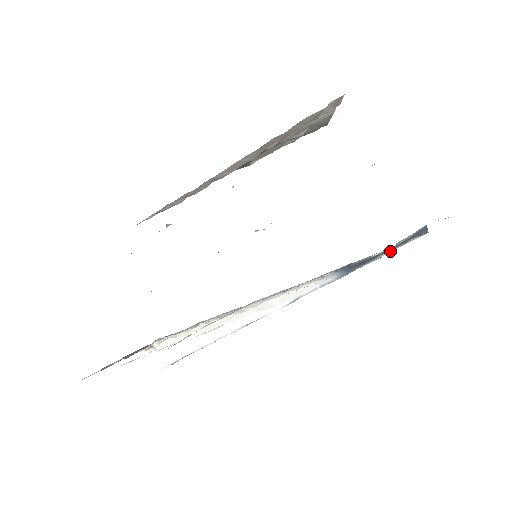
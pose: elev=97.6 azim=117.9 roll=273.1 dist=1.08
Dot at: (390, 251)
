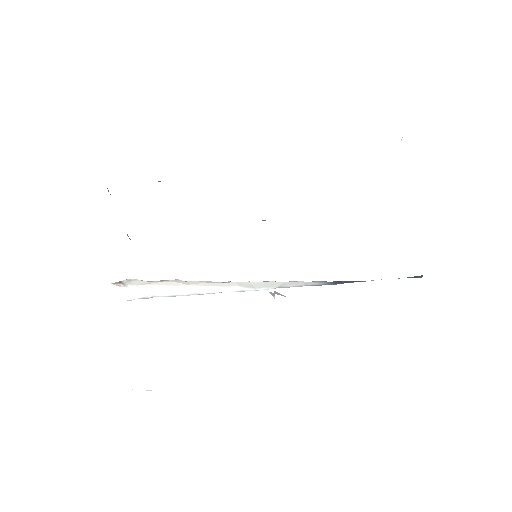
Dot at: (381, 279)
